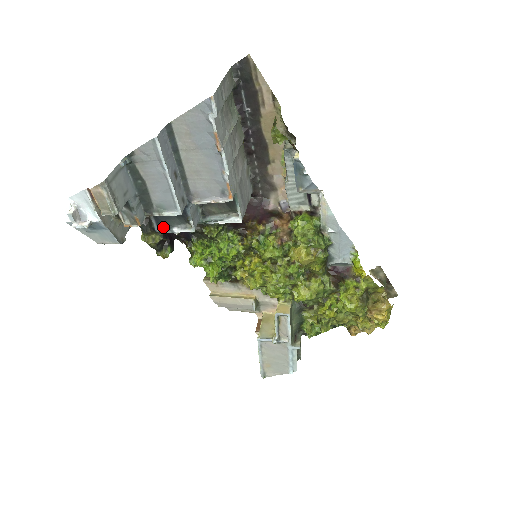
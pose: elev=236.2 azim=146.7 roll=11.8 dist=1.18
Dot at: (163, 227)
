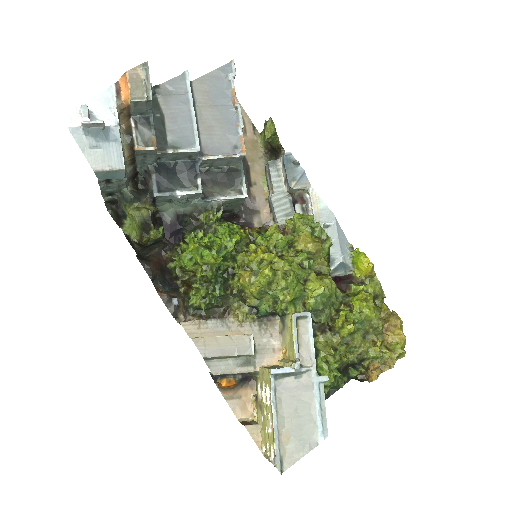
Dot at: (164, 189)
